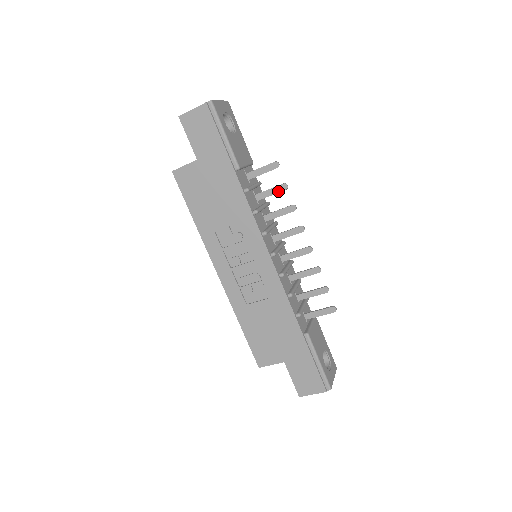
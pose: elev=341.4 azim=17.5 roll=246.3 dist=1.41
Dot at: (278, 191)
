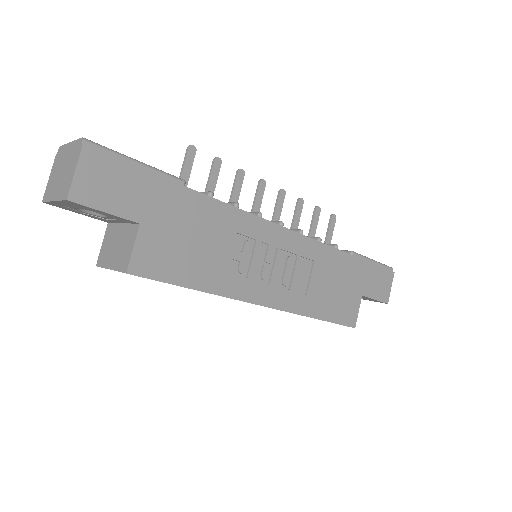
Dot at: (217, 172)
